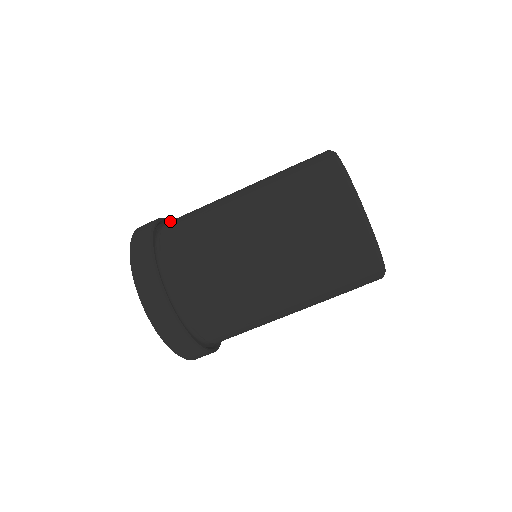
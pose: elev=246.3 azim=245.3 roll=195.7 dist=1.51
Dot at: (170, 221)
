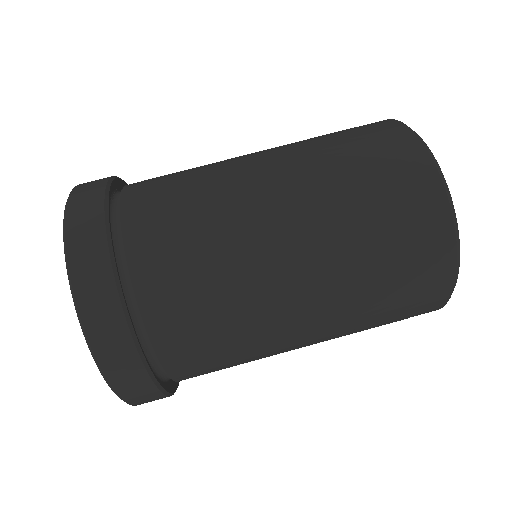
Dot at: occluded
